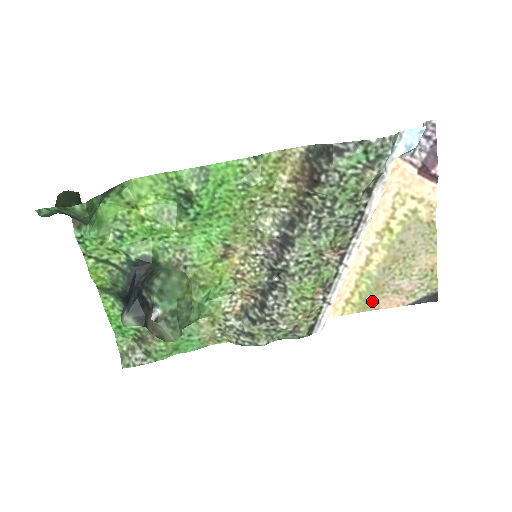
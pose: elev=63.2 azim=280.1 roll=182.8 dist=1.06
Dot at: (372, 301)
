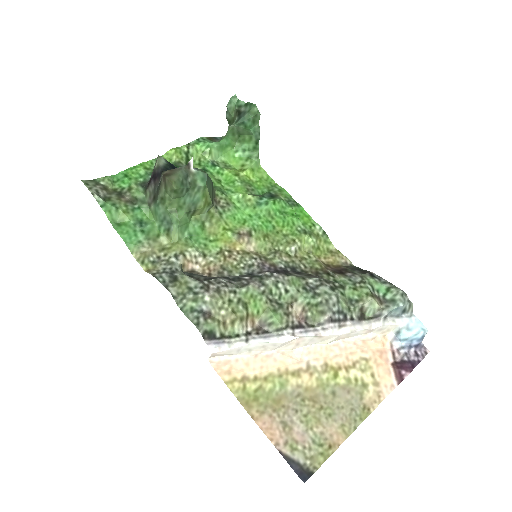
Dot at: (259, 406)
